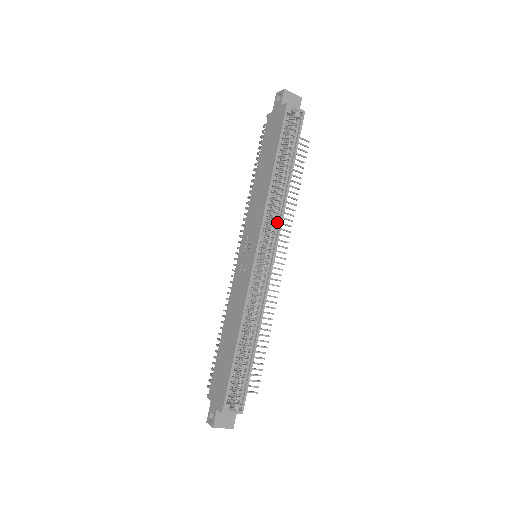
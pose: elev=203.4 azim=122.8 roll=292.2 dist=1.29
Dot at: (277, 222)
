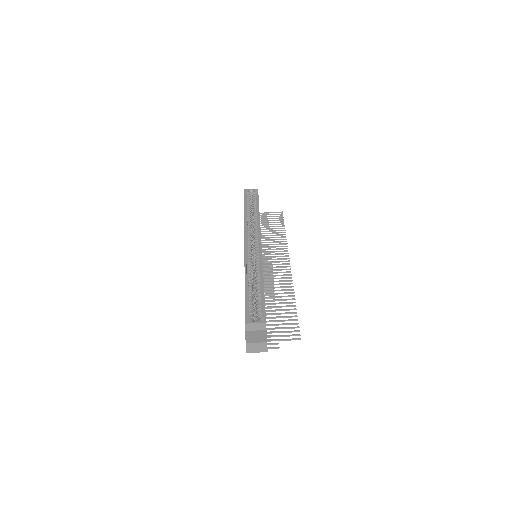
Dot at: (257, 229)
